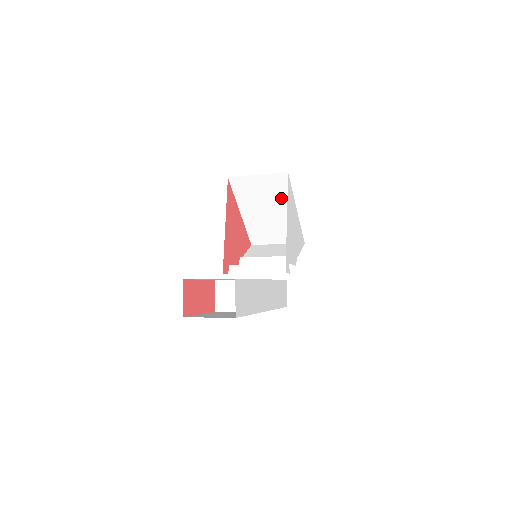
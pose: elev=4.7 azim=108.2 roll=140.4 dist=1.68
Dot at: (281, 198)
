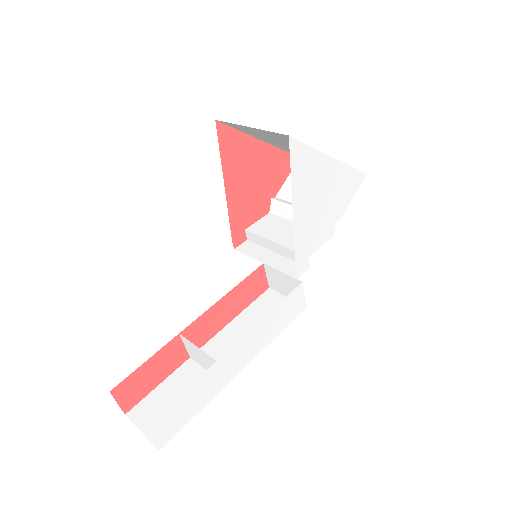
Dot at: occluded
